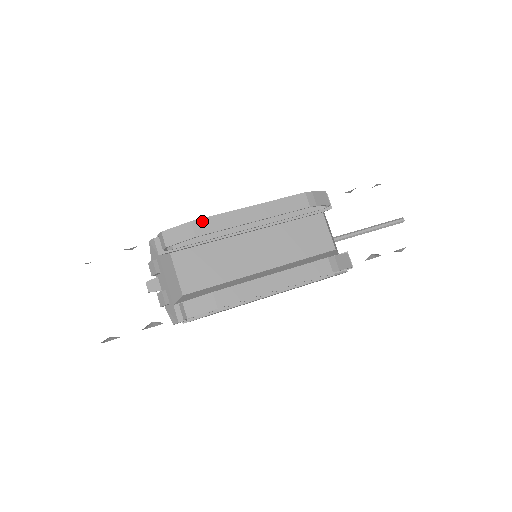
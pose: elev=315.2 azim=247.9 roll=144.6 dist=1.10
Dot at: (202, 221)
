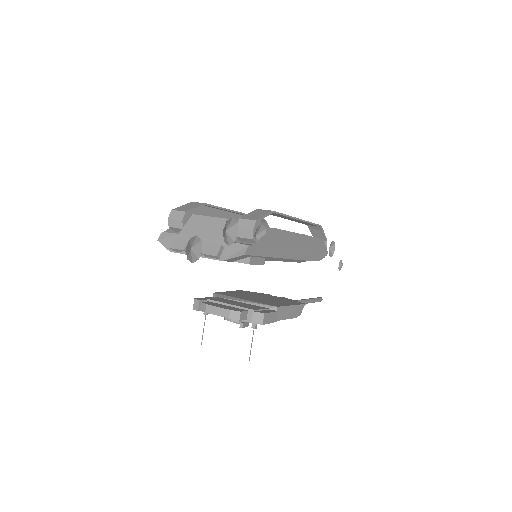
Dot at: occluded
